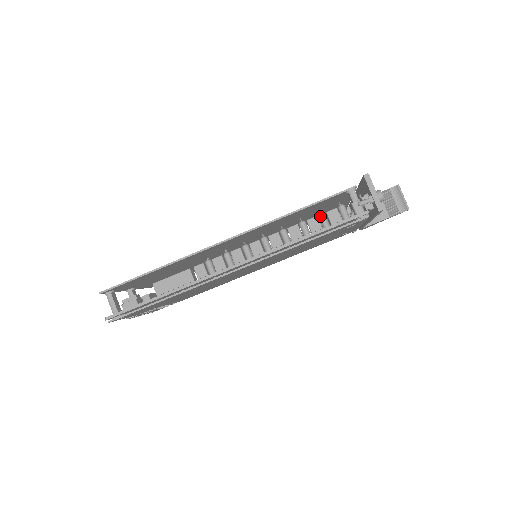
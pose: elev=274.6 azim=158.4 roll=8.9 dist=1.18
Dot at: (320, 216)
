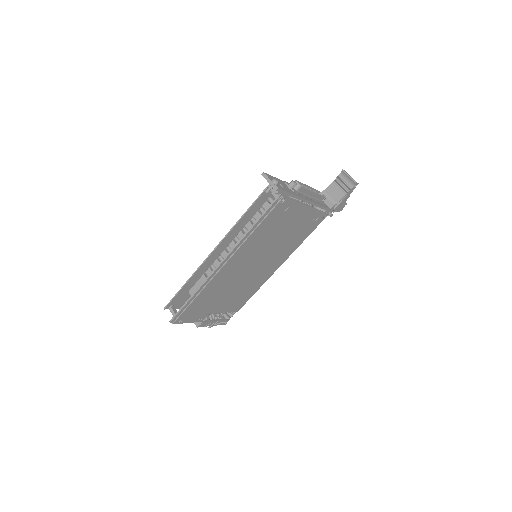
Dot at: (259, 210)
